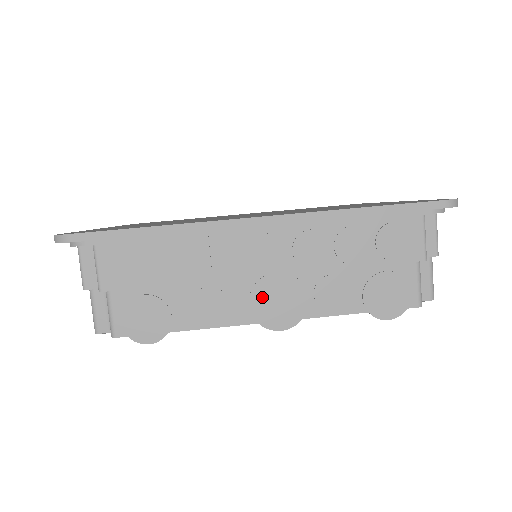
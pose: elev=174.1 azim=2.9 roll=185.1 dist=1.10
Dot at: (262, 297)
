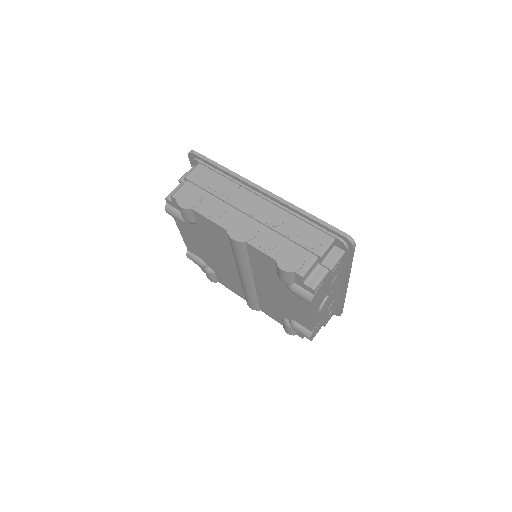
Dot at: (238, 222)
